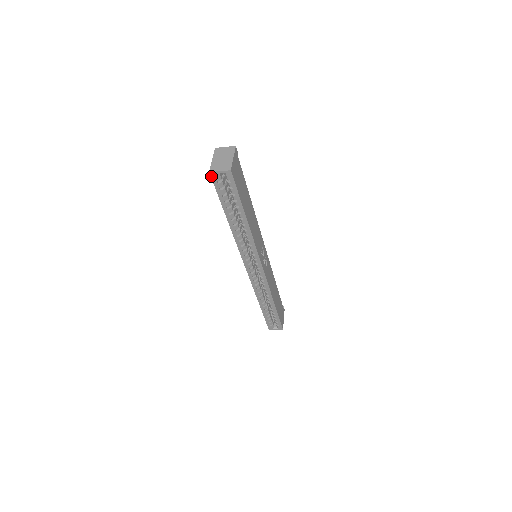
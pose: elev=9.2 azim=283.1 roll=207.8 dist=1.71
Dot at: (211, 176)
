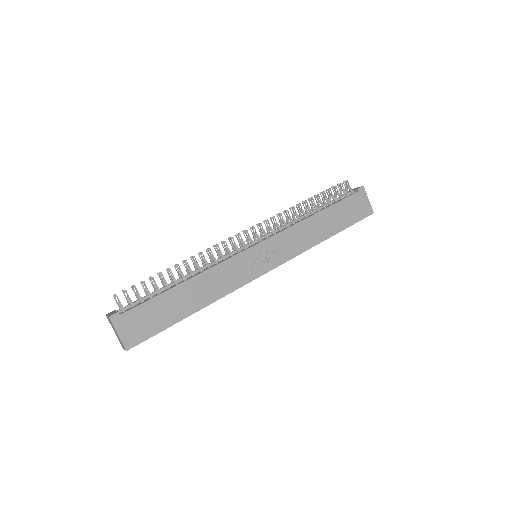
Dot at: occluded
